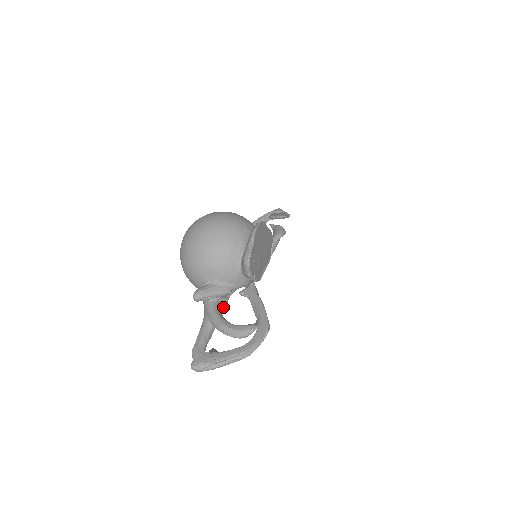
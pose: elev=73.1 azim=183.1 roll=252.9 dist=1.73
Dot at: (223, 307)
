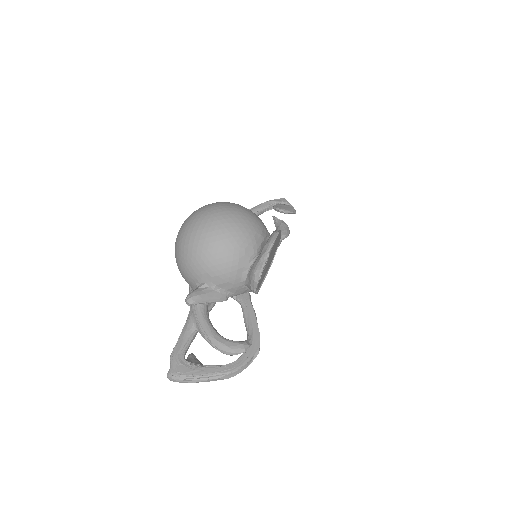
Dot at: (211, 308)
